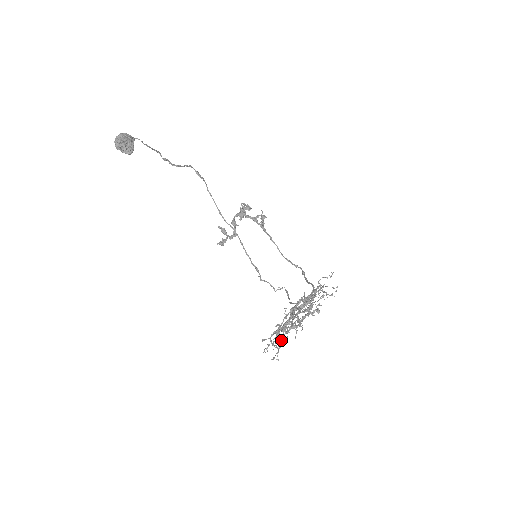
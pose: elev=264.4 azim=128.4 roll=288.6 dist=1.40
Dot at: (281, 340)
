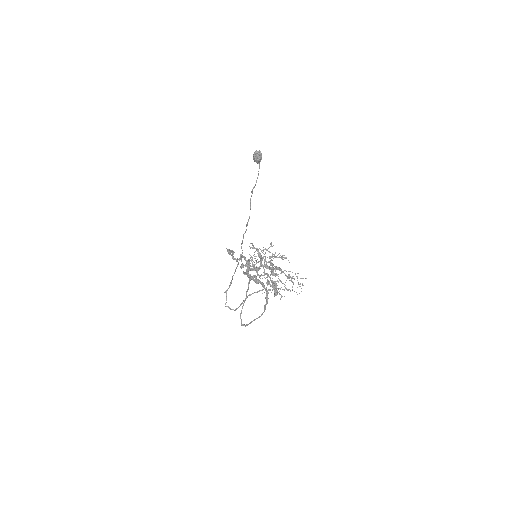
Dot at: (255, 264)
